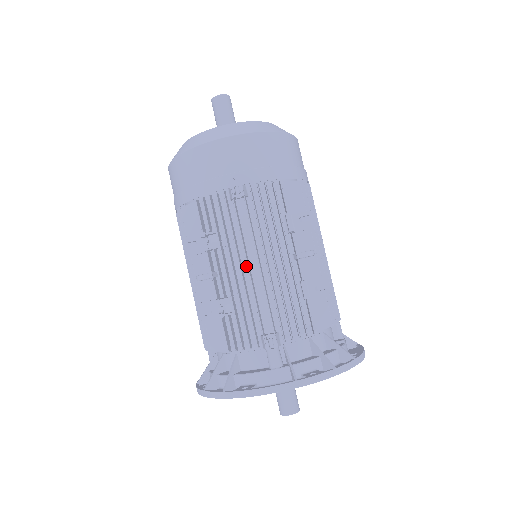
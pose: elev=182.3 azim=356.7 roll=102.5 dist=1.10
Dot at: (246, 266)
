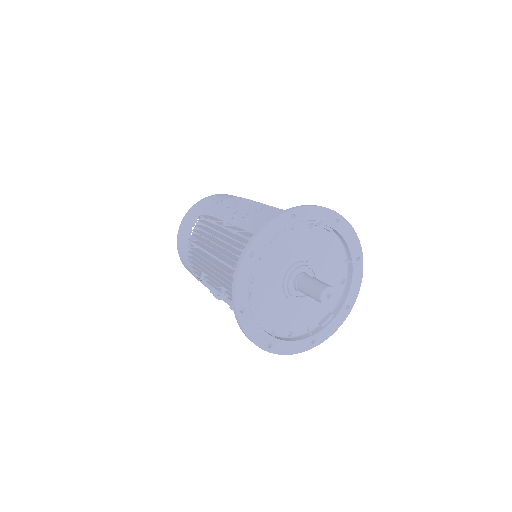
Dot at: occluded
